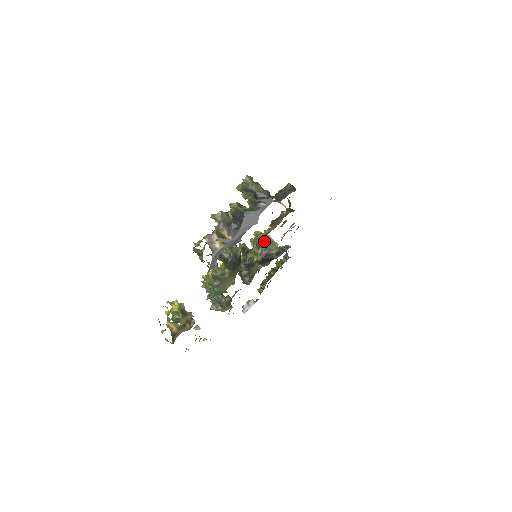
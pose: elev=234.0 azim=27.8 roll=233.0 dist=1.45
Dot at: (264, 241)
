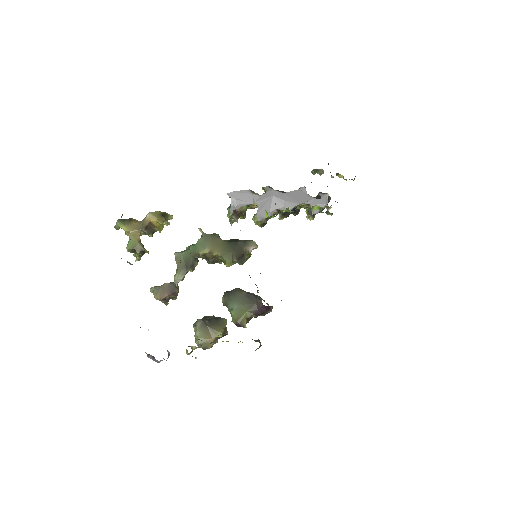
Dot at: occluded
